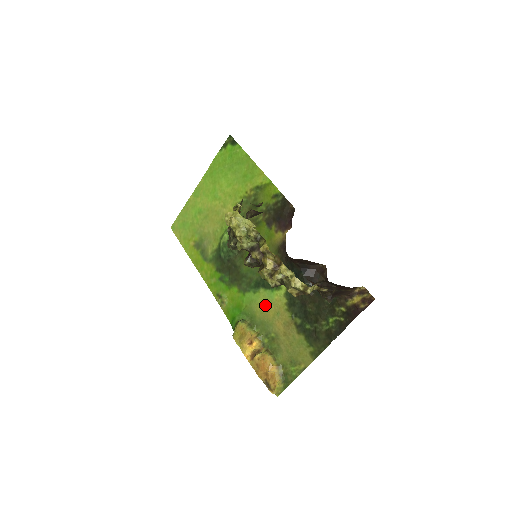
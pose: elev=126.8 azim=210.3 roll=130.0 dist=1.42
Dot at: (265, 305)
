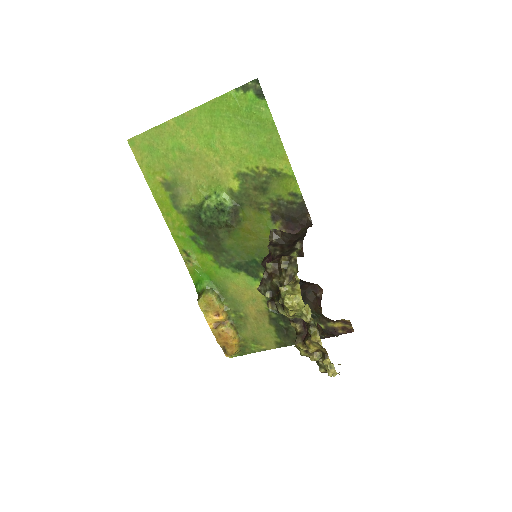
Dot at: (242, 287)
